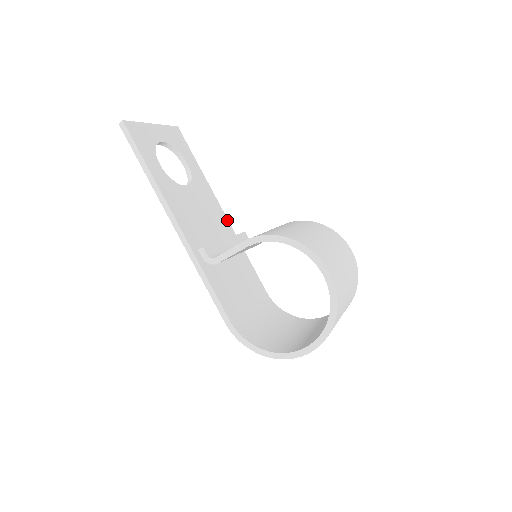
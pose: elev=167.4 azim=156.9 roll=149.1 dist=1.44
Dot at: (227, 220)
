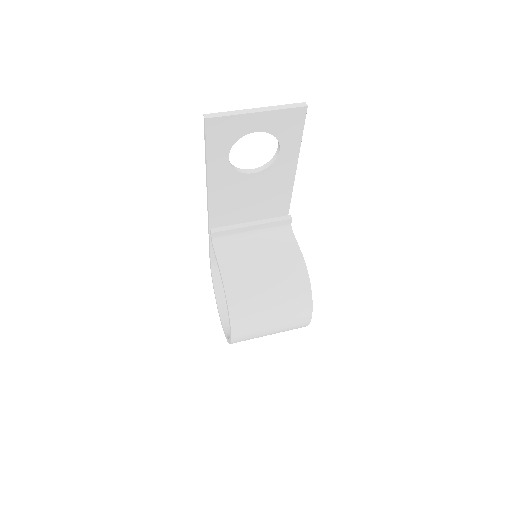
Dot at: (290, 198)
